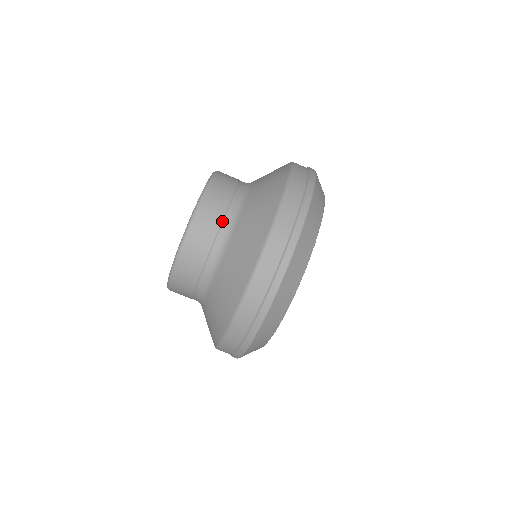
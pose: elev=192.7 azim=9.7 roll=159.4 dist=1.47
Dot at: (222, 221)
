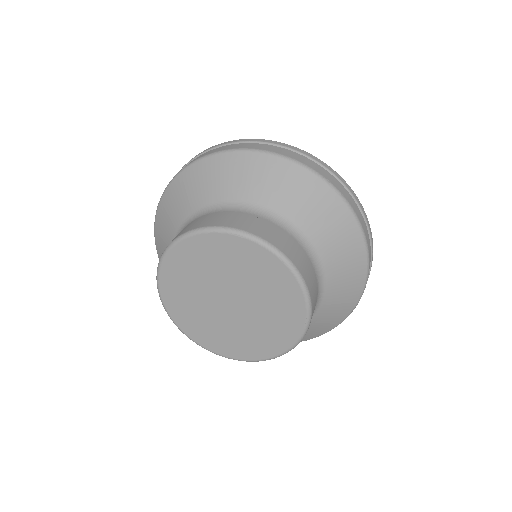
Dot at: (316, 282)
